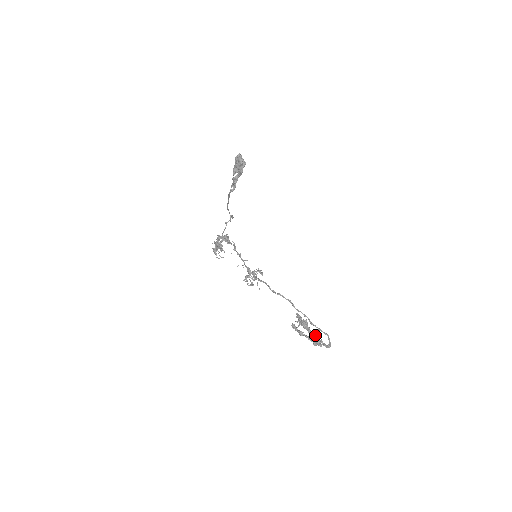
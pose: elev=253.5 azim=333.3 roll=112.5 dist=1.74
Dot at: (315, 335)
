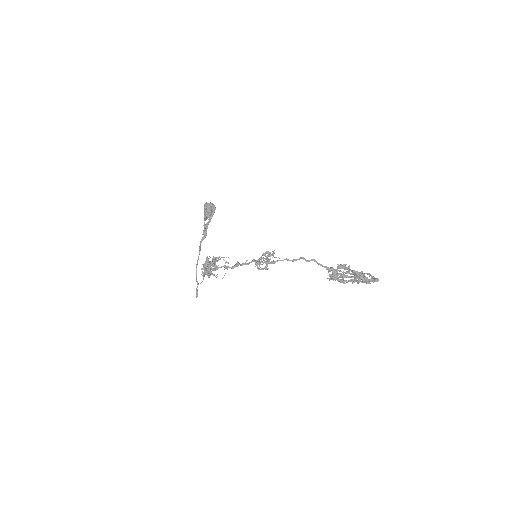
Dot at: (357, 277)
